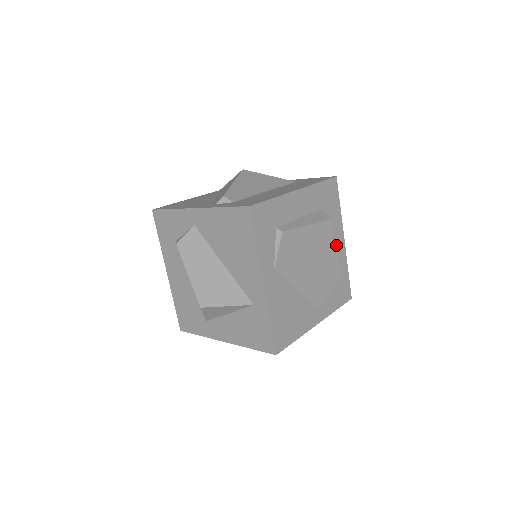
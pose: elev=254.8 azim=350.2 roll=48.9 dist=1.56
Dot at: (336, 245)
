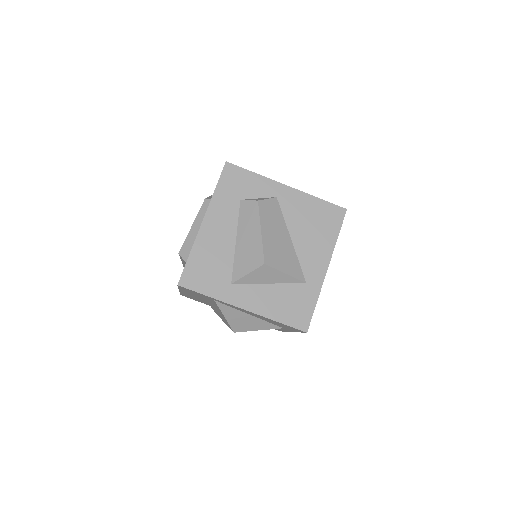
Dot at: occluded
